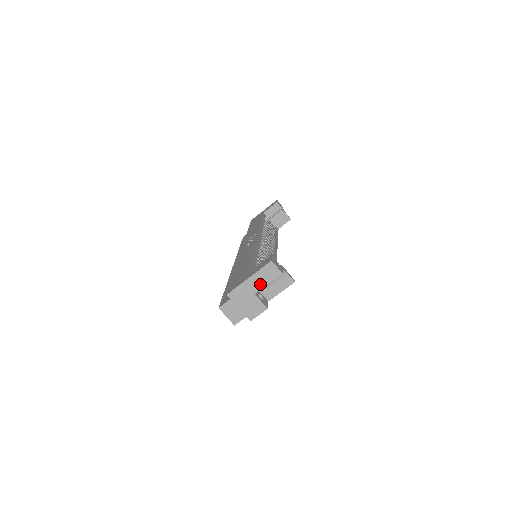
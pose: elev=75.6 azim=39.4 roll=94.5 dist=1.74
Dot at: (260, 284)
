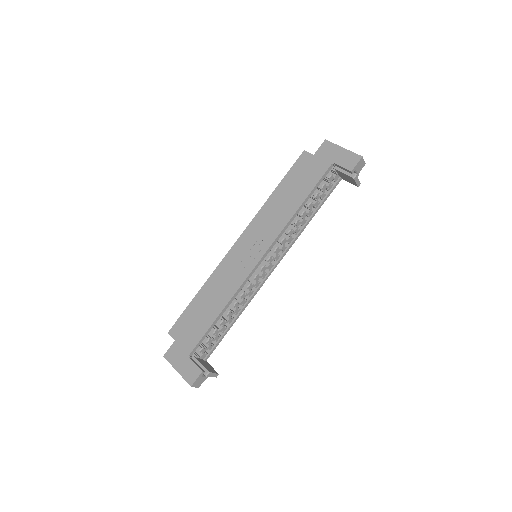
Dot at: occluded
